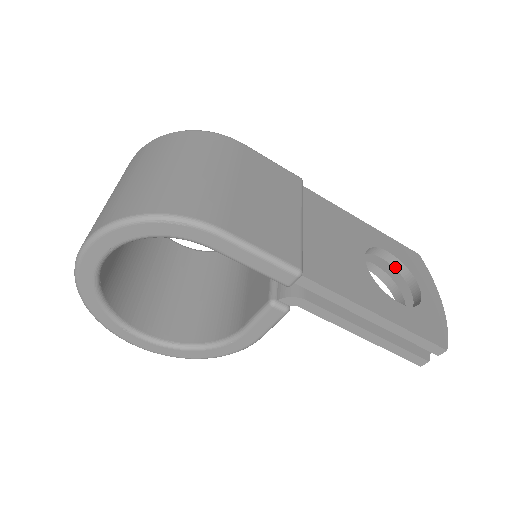
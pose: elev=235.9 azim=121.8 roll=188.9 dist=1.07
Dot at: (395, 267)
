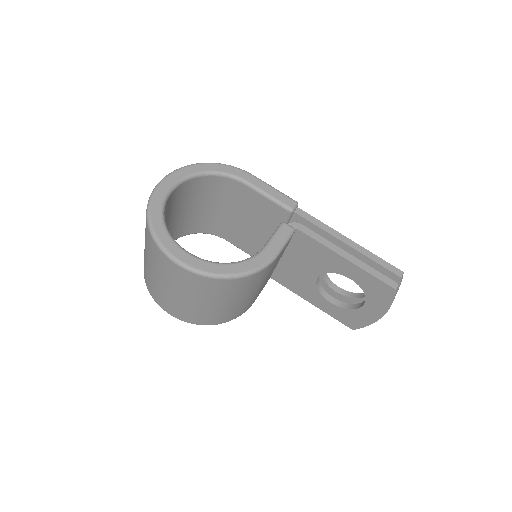
Dot at: (348, 296)
